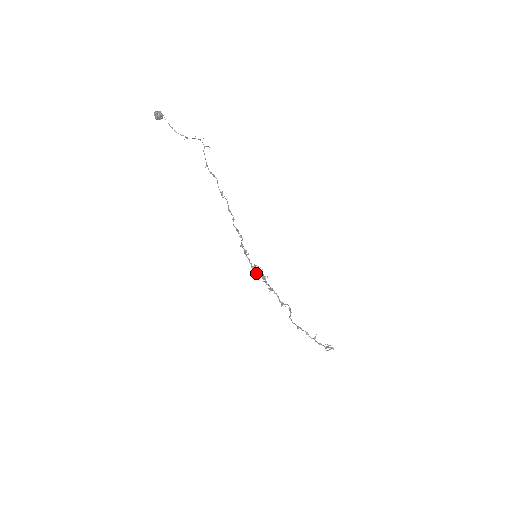
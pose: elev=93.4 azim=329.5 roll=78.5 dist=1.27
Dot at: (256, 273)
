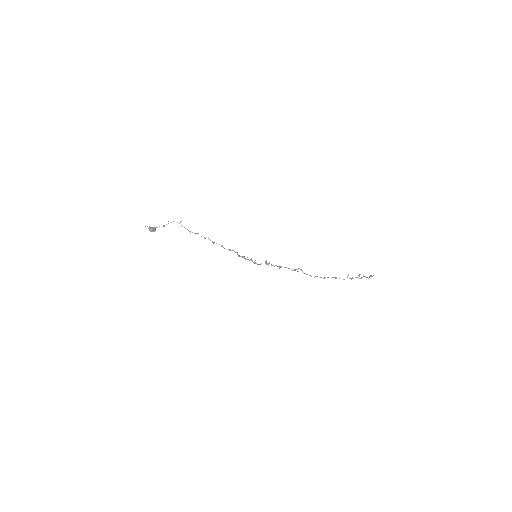
Dot at: (259, 264)
